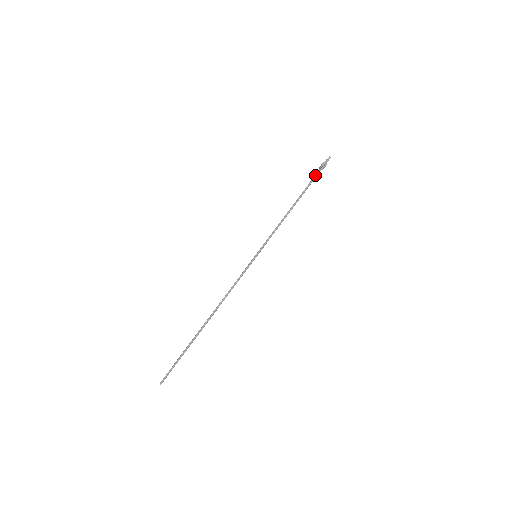
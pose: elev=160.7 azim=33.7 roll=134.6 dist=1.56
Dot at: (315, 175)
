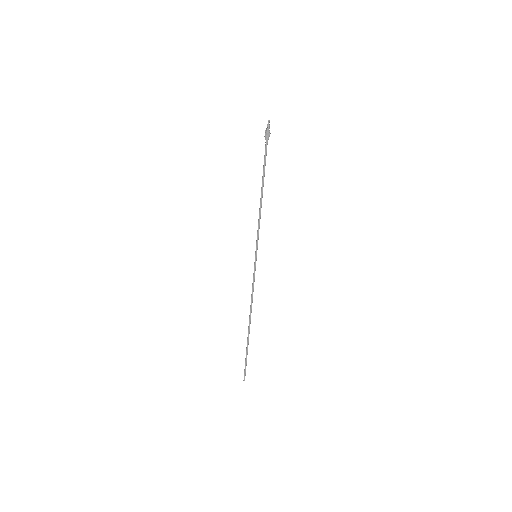
Dot at: (266, 150)
